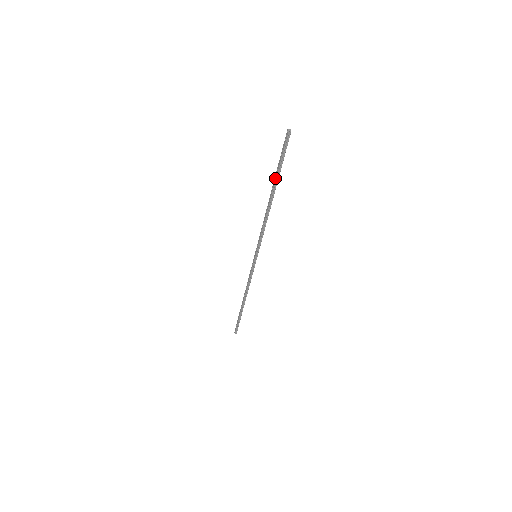
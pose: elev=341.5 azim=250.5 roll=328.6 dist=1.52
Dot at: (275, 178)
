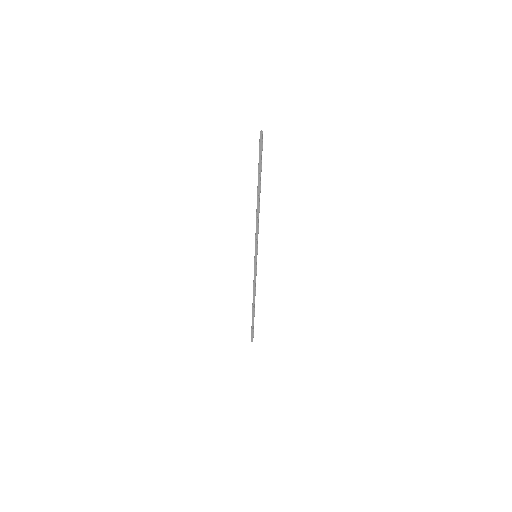
Dot at: (259, 177)
